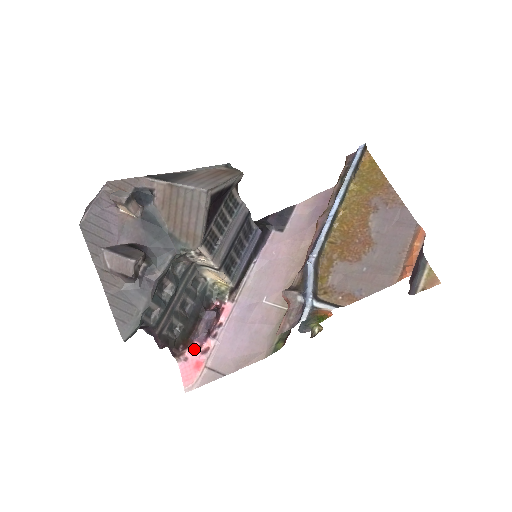
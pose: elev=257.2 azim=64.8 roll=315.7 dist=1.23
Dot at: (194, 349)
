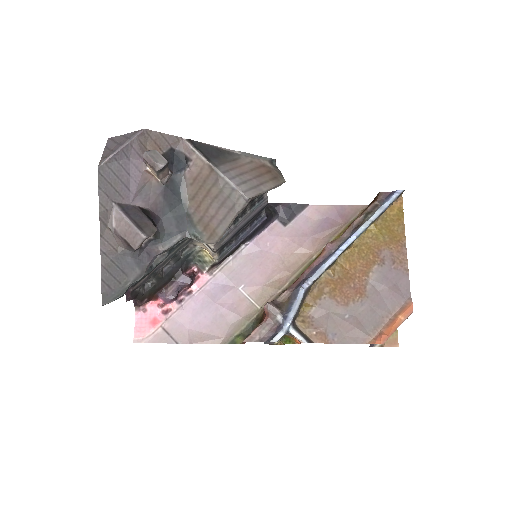
Dot at: (156, 305)
